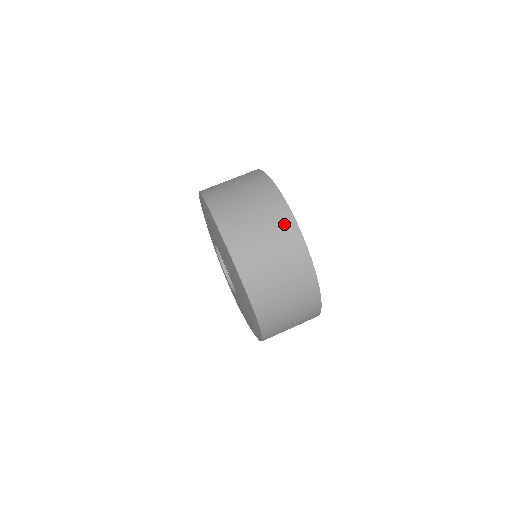
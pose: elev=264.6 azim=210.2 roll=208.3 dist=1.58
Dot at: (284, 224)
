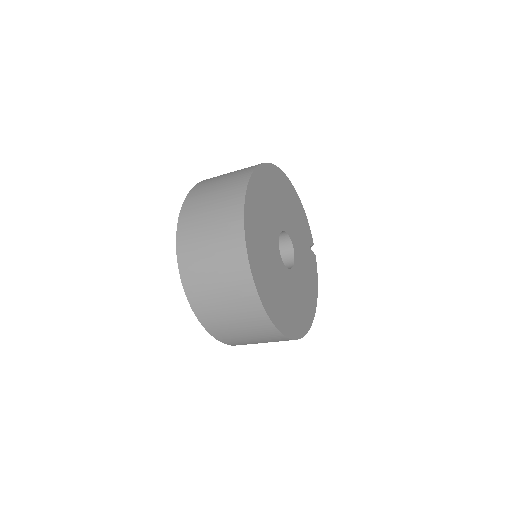
Dot at: (238, 270)
